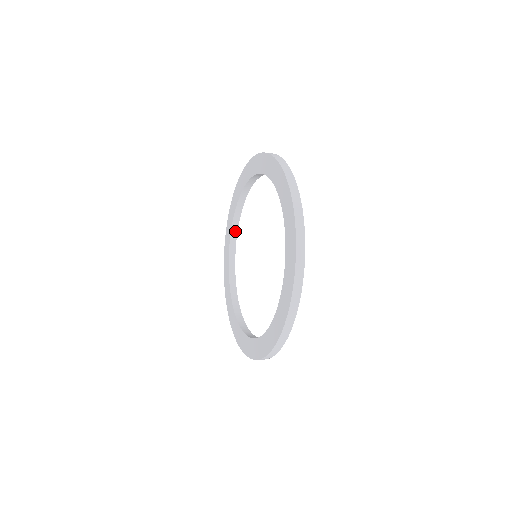
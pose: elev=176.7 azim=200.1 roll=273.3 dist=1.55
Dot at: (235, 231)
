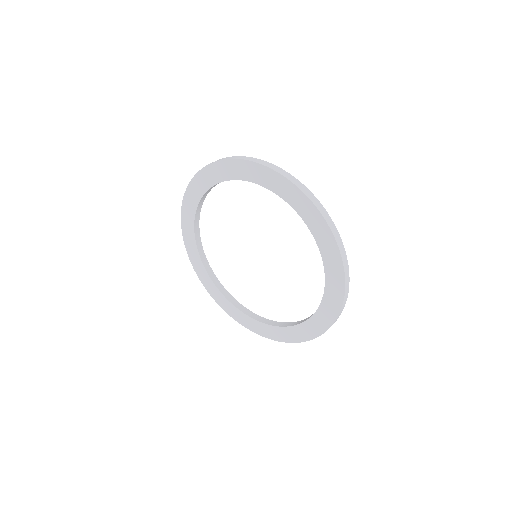
Dot at: (197, 226)
